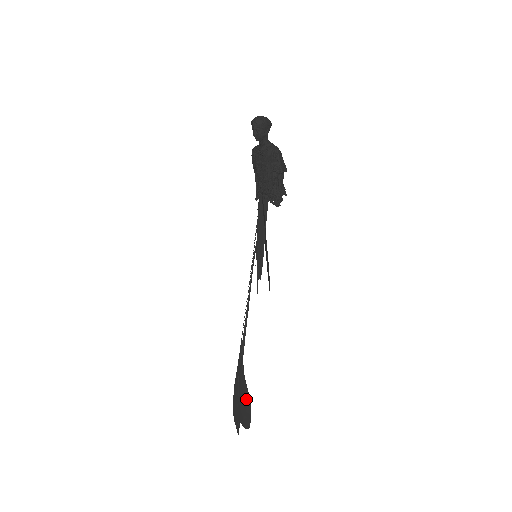
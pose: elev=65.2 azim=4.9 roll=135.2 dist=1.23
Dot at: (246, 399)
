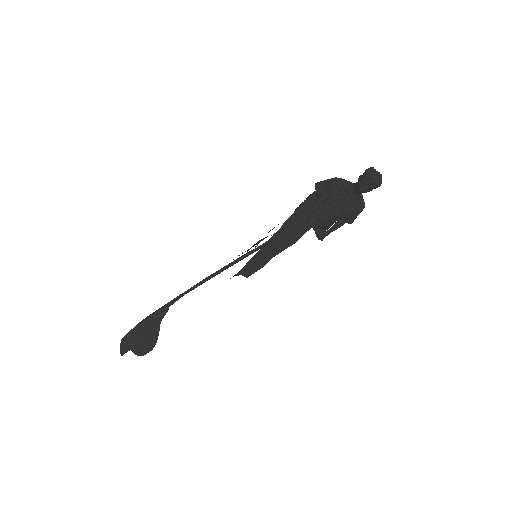
Dot at: (152, 338)
